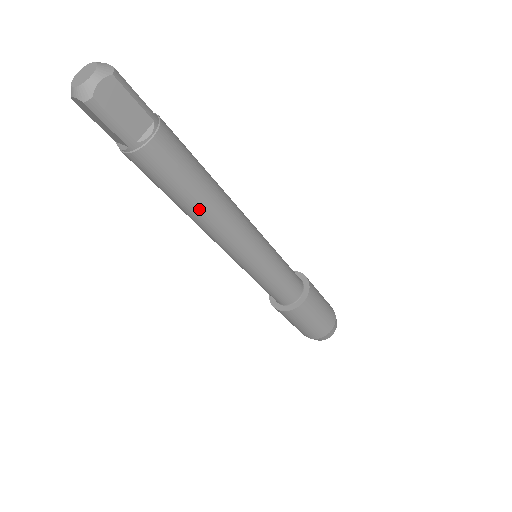
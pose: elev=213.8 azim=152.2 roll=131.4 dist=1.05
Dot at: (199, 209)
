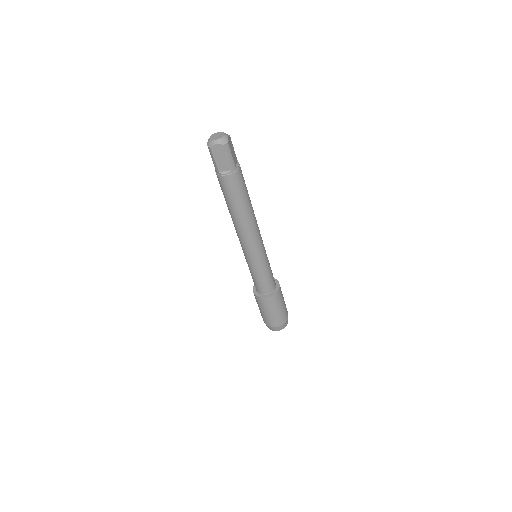
Dot at: (249, 211)
